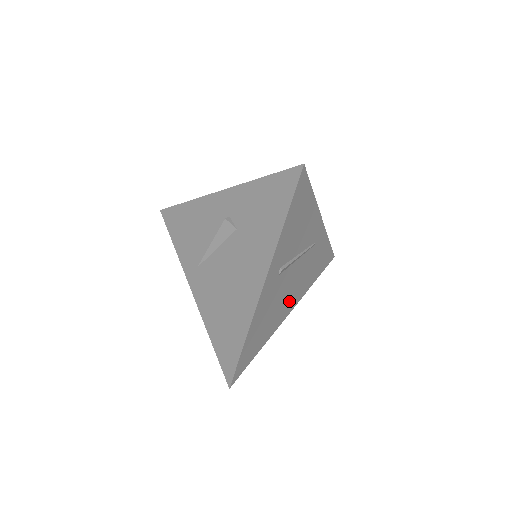
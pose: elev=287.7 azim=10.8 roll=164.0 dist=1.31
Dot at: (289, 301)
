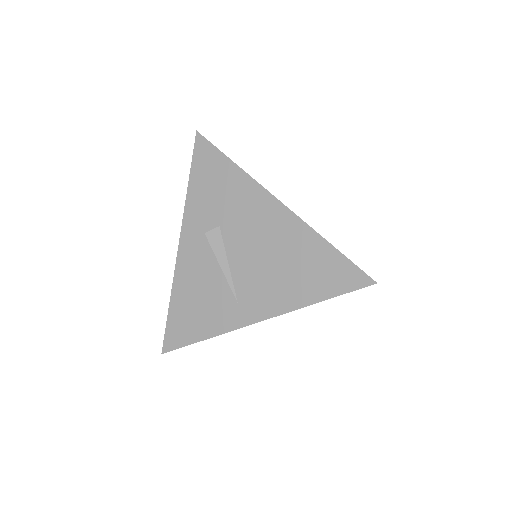
Dot at: occluded
